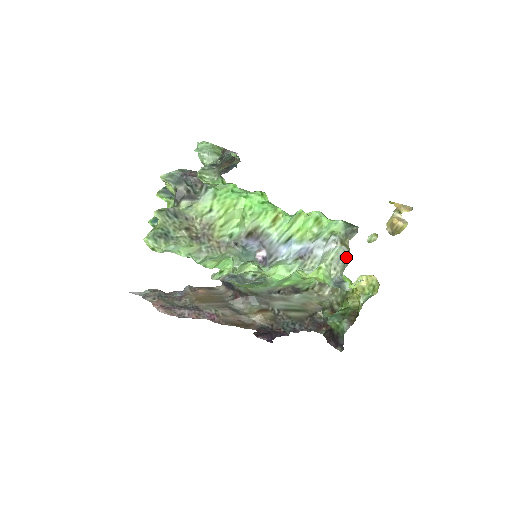
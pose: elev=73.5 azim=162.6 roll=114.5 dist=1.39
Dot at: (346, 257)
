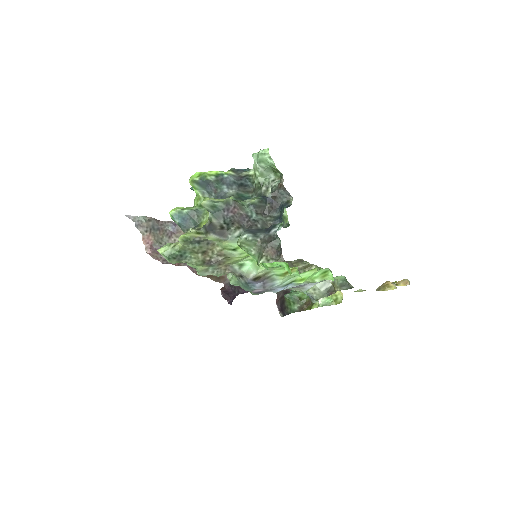
Dot at: (329, 291)
